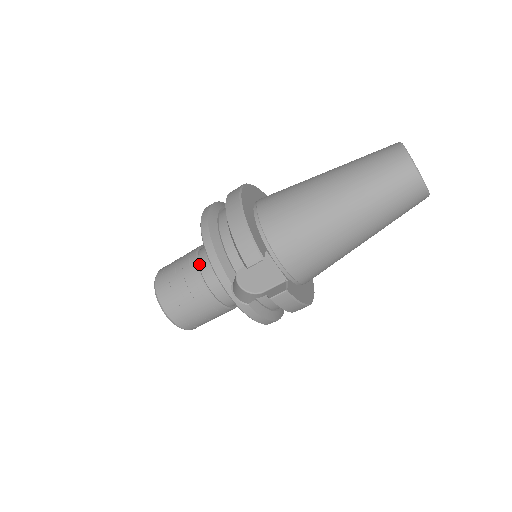
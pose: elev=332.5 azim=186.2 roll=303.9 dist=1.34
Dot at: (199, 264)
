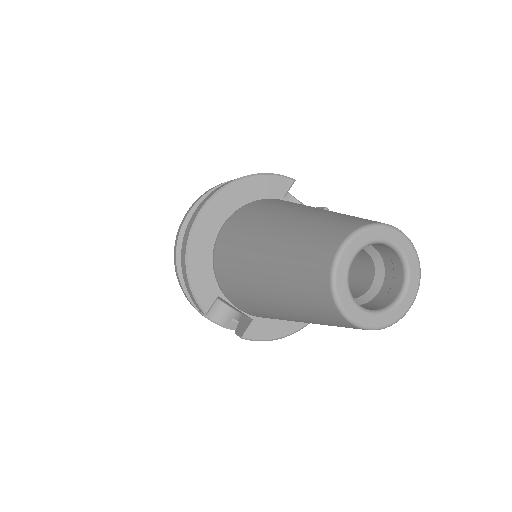
Dot at: occluded
